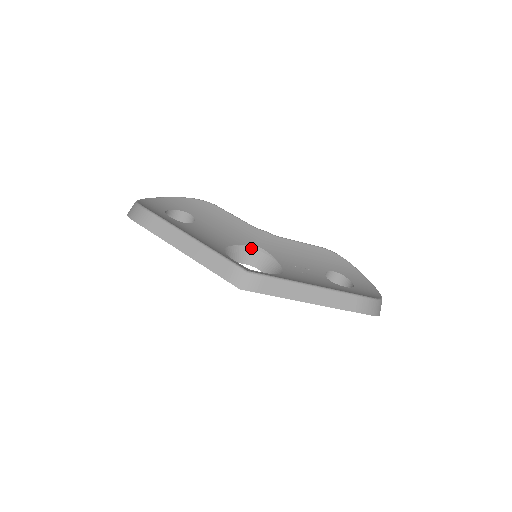
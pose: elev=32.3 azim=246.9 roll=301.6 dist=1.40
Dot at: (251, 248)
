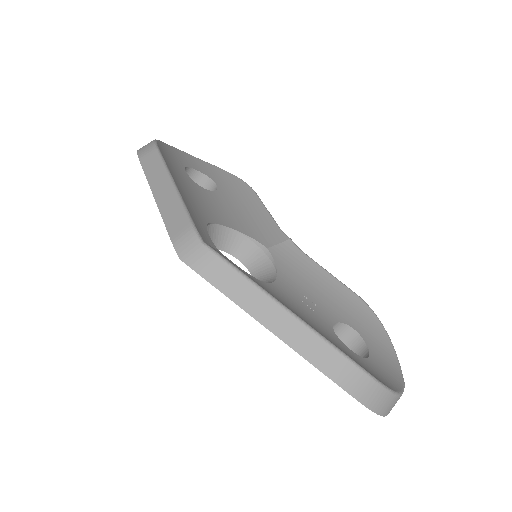
Dot at: (256, 245)
